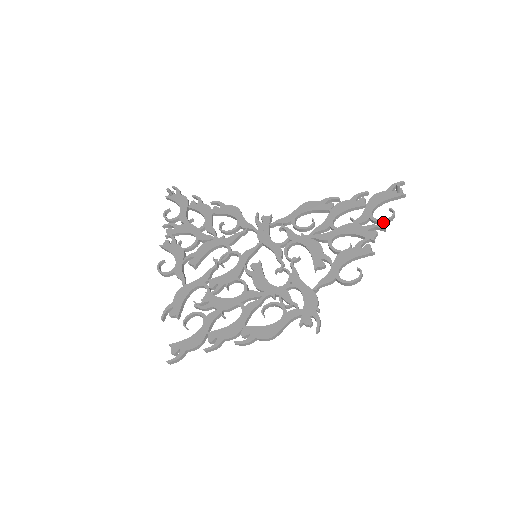
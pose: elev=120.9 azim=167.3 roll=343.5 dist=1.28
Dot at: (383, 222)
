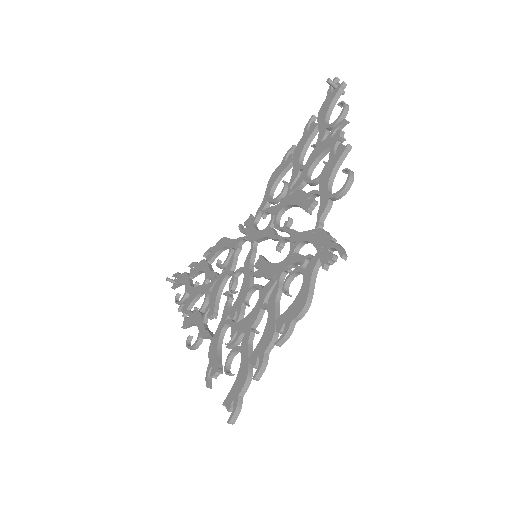
Dot at: (340, 118)
